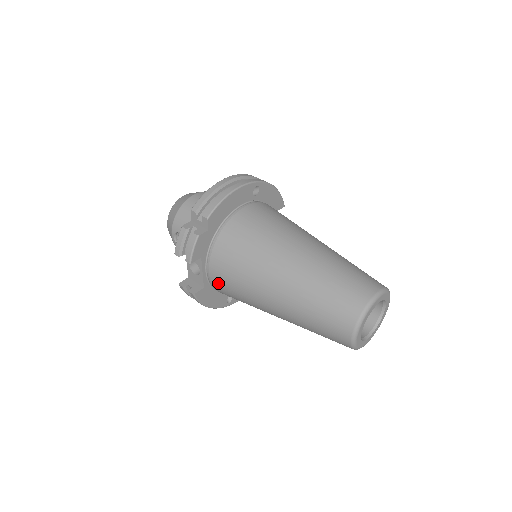
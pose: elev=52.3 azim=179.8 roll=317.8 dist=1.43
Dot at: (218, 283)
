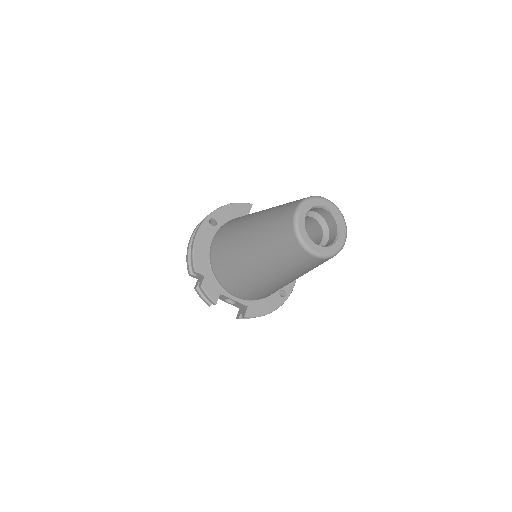
Dot at: (247, 297)
